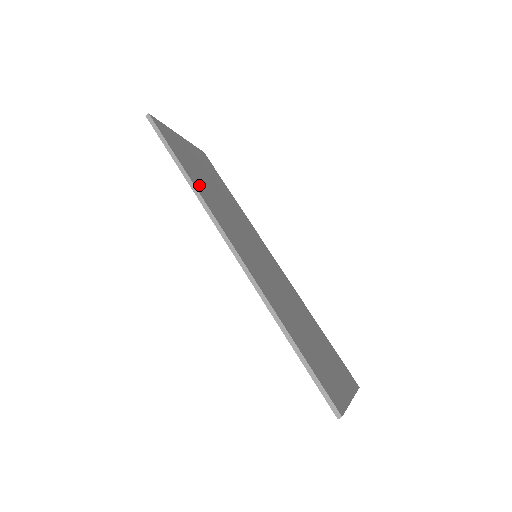
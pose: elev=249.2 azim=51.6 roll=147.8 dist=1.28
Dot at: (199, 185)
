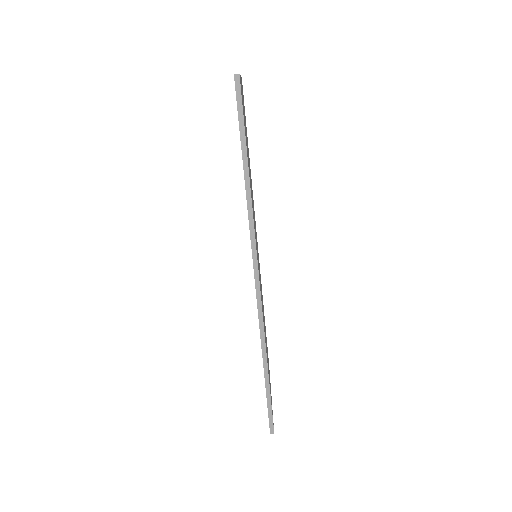
Dot at: occluded
